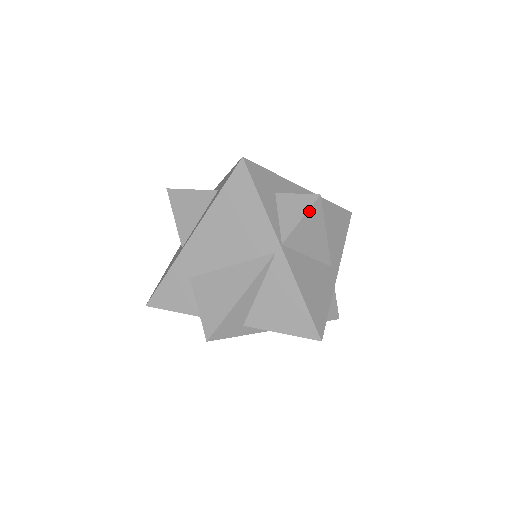
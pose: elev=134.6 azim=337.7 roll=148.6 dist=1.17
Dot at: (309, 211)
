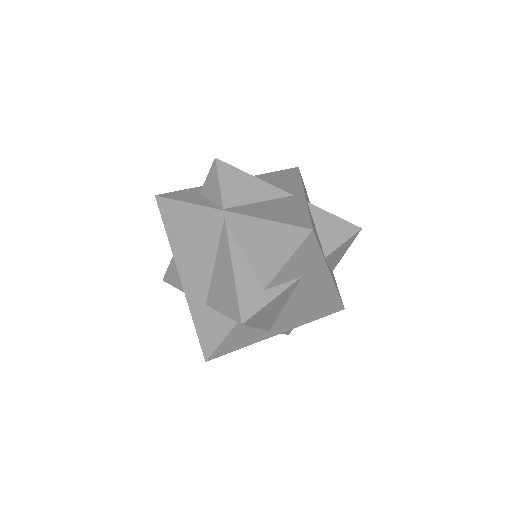
Dot at: (219, 173)
